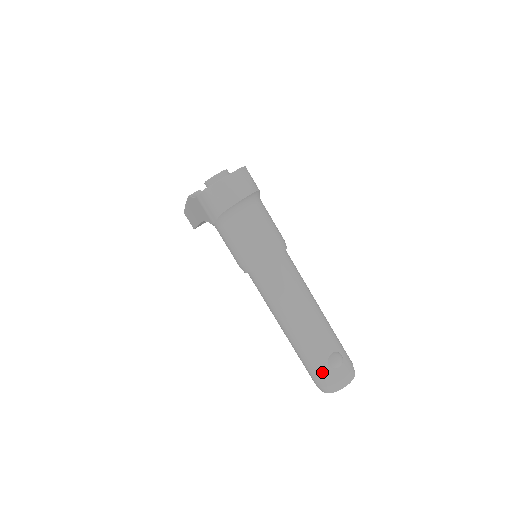
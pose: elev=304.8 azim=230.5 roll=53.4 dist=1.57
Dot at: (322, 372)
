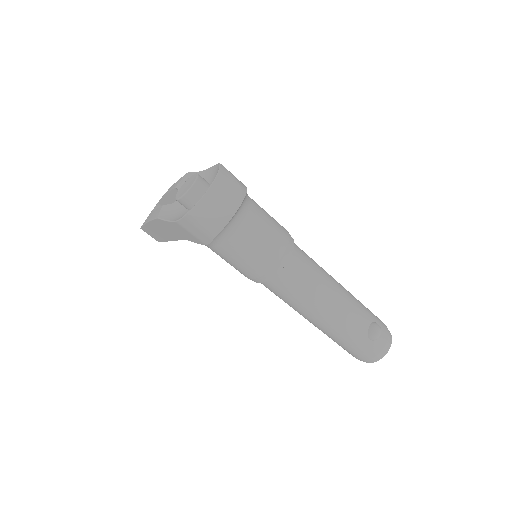
Dot at: (364, 348)
